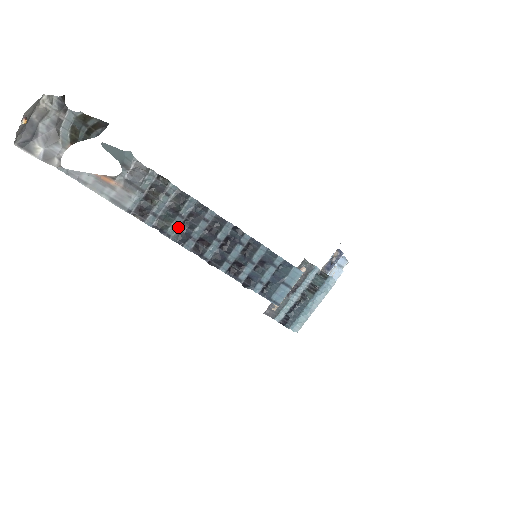
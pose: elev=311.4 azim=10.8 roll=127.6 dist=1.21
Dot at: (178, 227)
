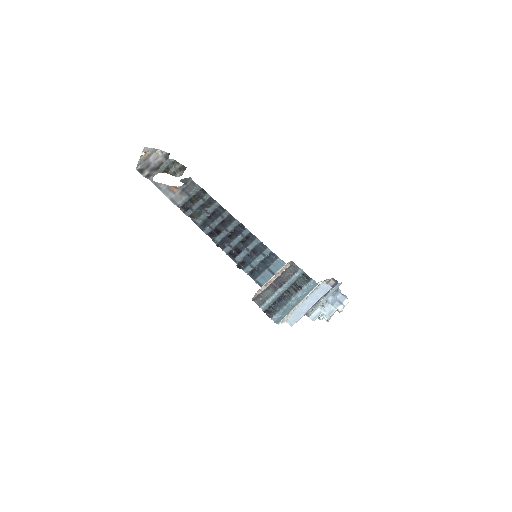
Dot at: (204, 219)
